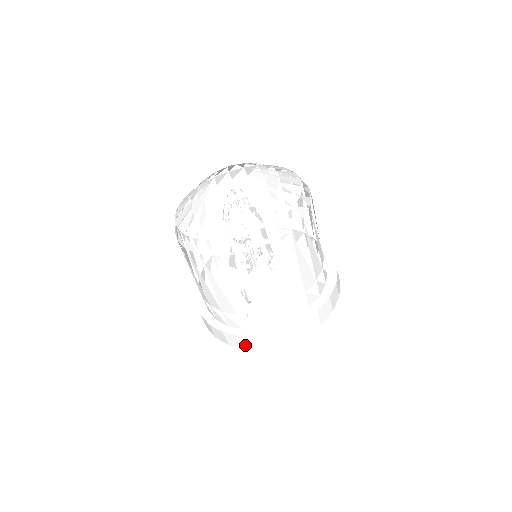
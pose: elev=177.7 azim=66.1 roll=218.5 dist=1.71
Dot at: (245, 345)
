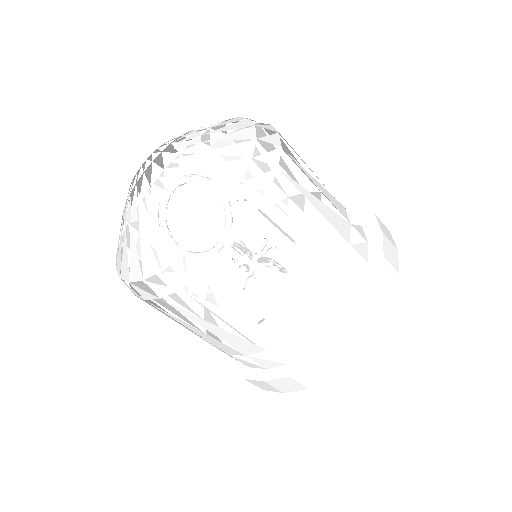
Dot at: (258, 386)
